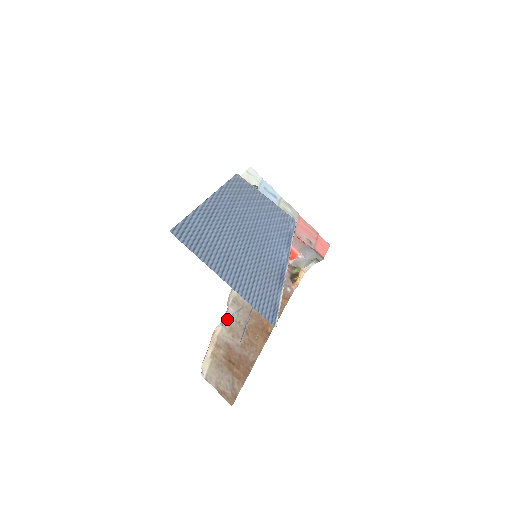
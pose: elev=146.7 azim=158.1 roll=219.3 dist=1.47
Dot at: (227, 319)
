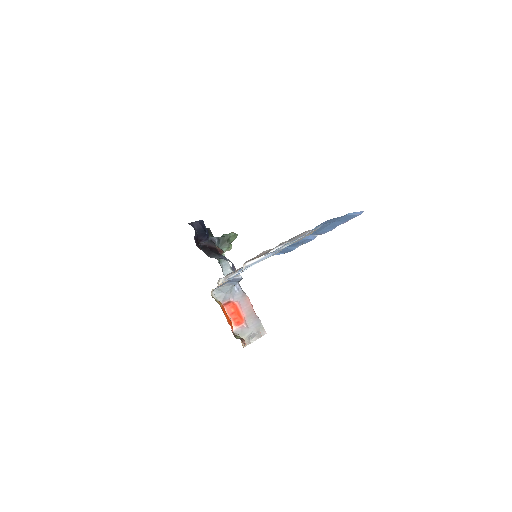
Dot at: (256, 261)
